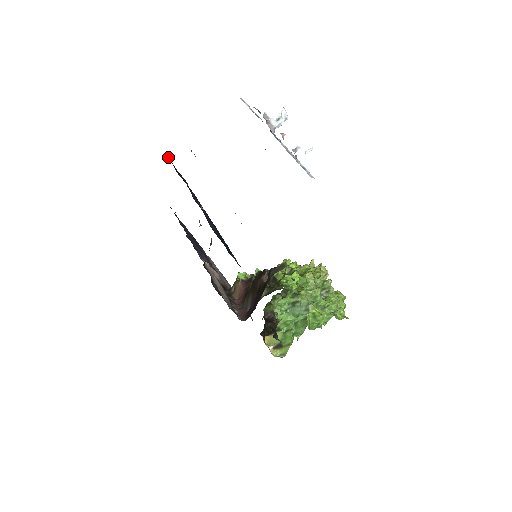
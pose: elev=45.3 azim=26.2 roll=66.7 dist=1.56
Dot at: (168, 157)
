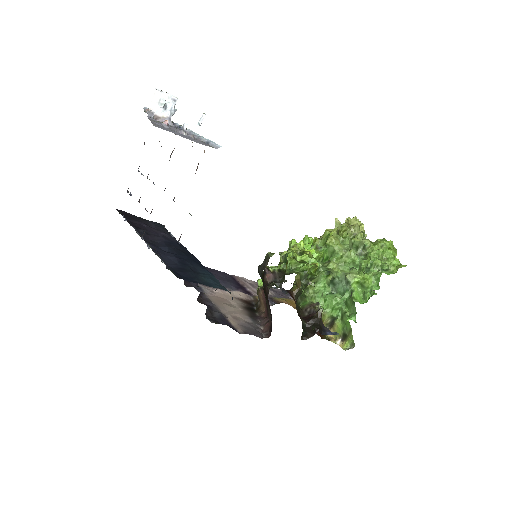
Dot at: occluded
